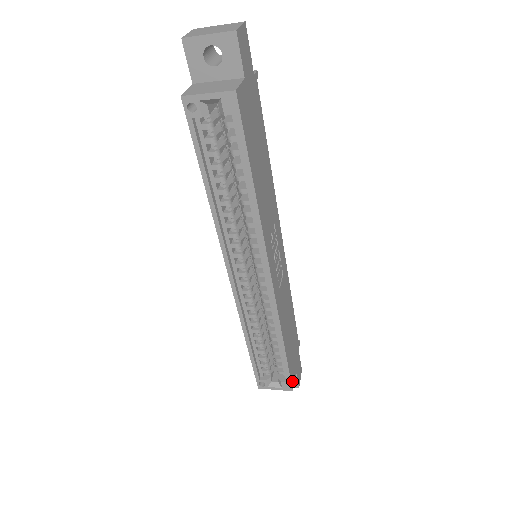
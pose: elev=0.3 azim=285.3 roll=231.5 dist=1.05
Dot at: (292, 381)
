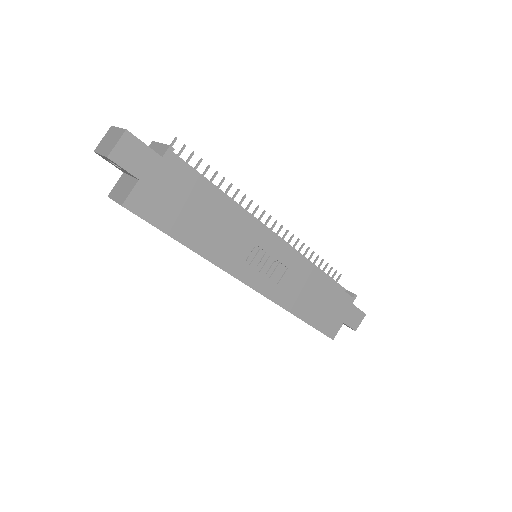
Dot at: (330, 334)
